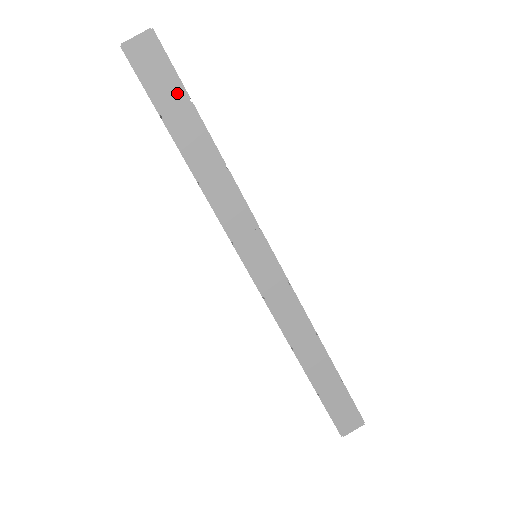
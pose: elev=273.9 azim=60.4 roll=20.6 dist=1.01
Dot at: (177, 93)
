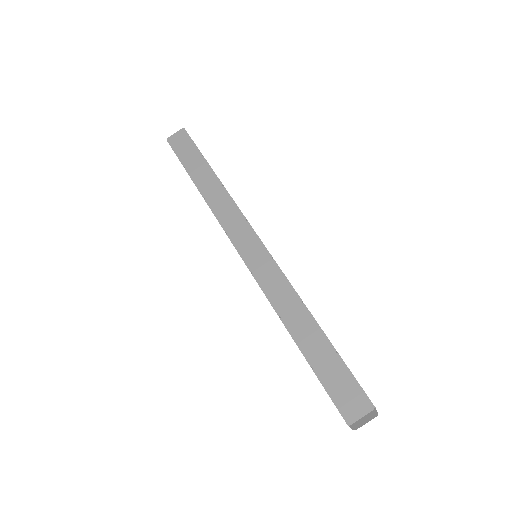
Dot at: (194, 153)
